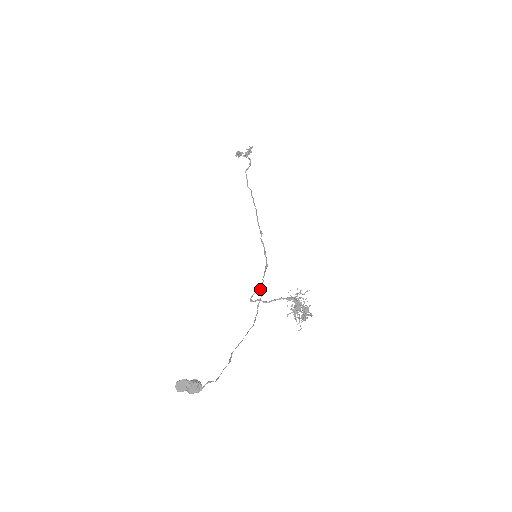
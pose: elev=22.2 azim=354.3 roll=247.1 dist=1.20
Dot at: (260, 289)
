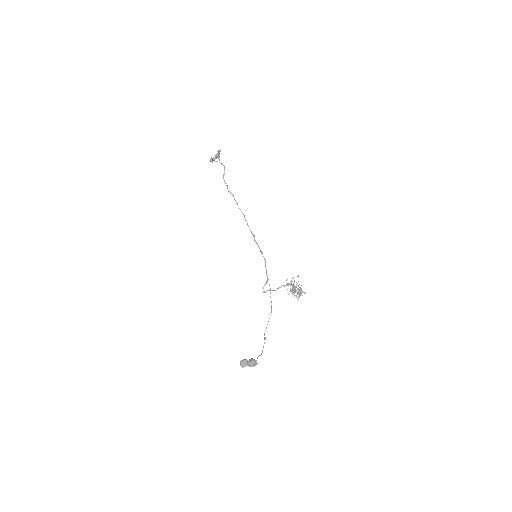
Dot at: (267, 282)
